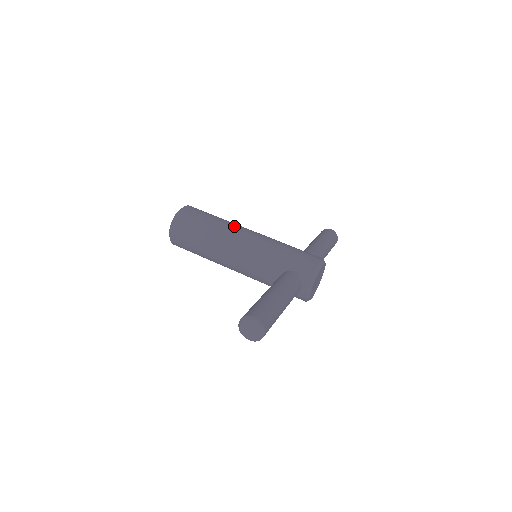
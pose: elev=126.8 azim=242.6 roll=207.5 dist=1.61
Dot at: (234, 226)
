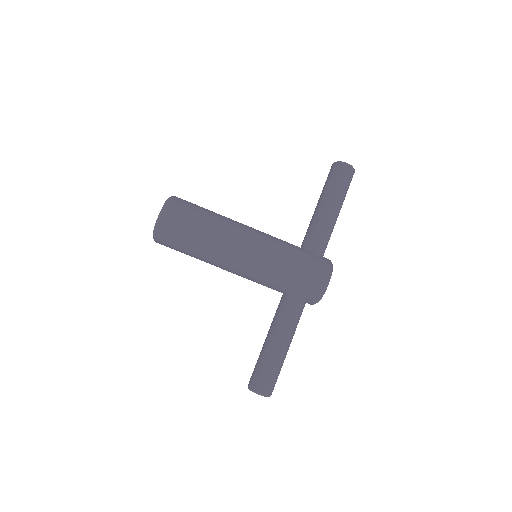
Dot at: (226, 241)
